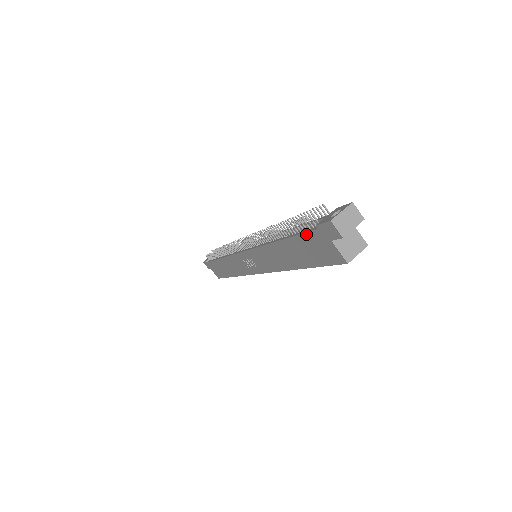
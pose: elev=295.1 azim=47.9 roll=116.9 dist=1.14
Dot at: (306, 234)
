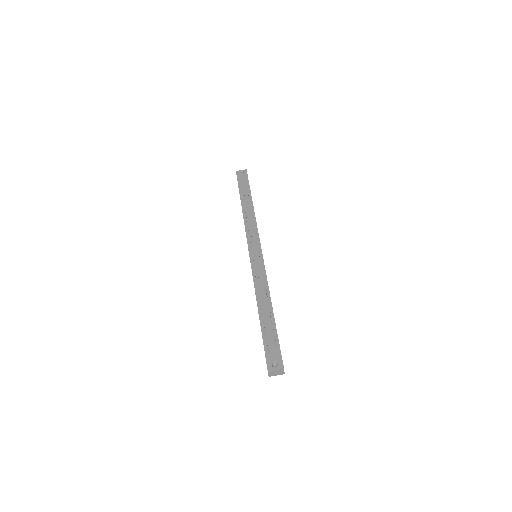
Dot at: (263, 343)
